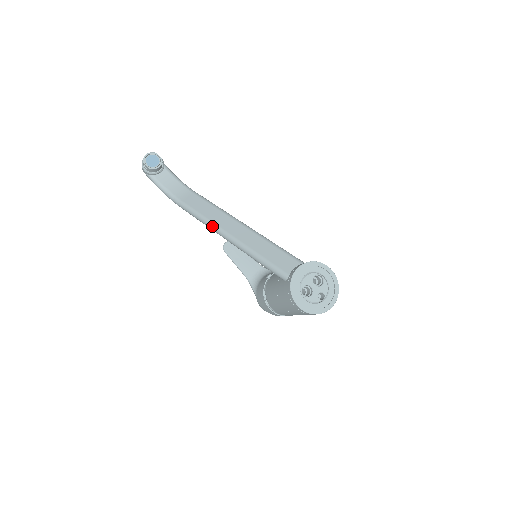
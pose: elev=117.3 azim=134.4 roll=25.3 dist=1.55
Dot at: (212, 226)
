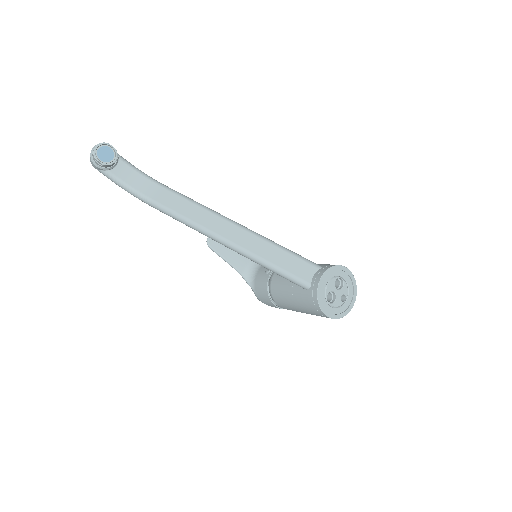
Dot at: (203, 231)
